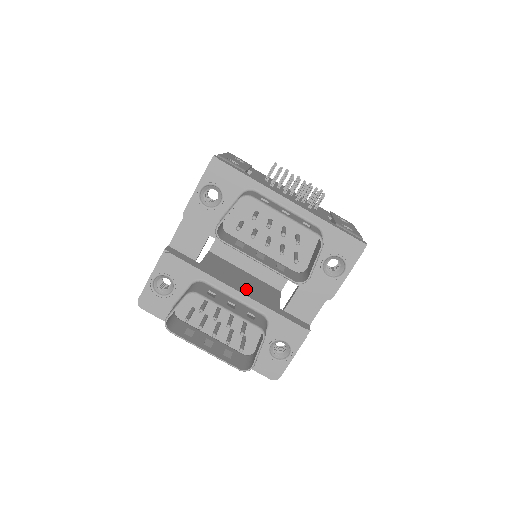
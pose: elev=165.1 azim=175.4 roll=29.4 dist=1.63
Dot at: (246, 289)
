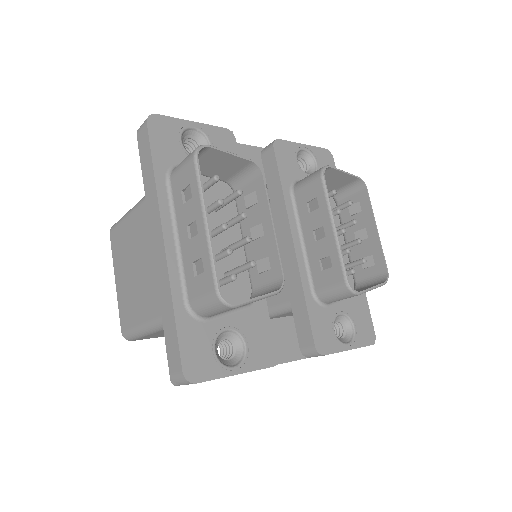
Dot at: occluded
